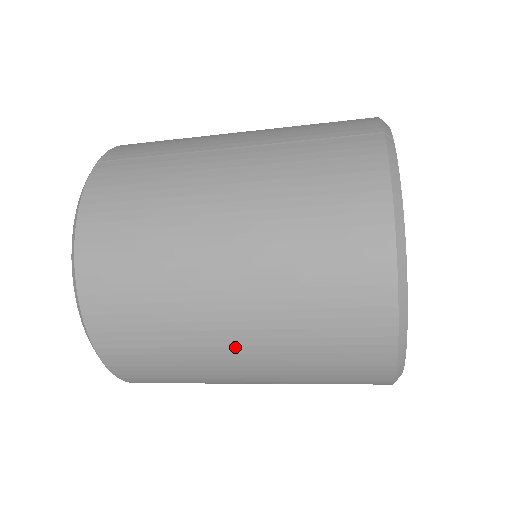
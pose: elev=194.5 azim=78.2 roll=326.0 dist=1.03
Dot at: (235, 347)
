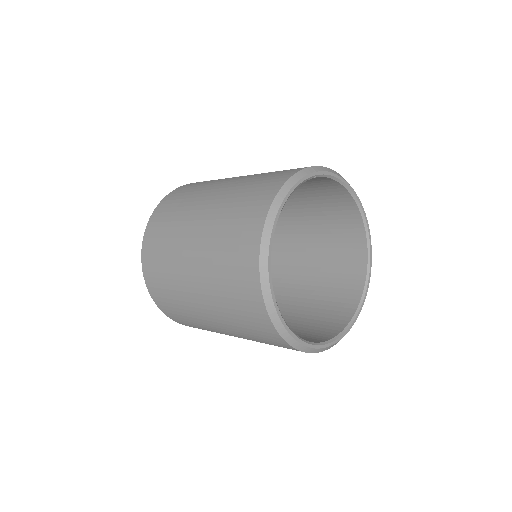
Dot at: (192, 270)
